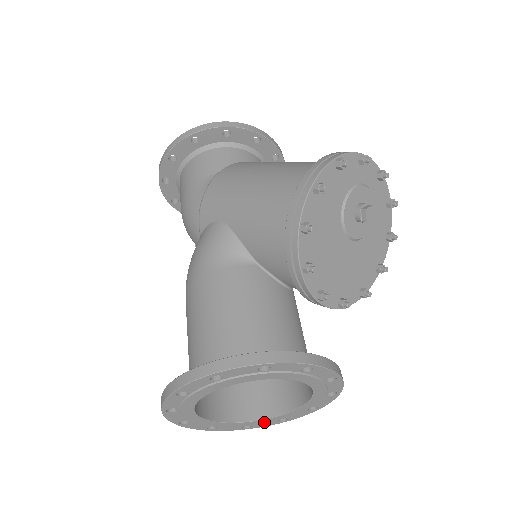
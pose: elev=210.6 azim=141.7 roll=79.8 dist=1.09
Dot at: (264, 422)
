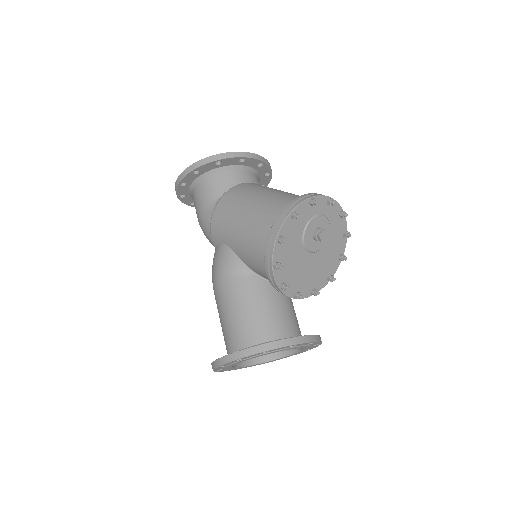
Dot at: occluded
